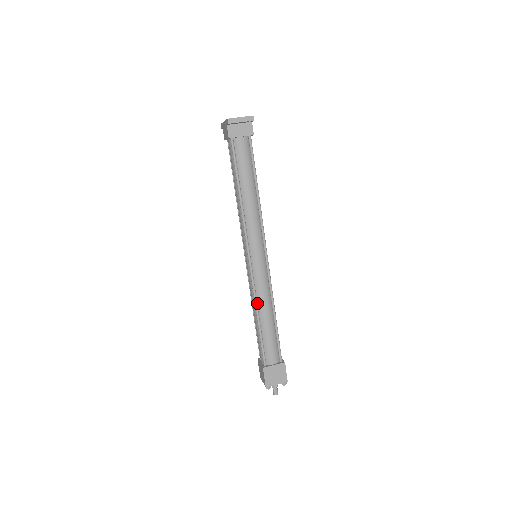
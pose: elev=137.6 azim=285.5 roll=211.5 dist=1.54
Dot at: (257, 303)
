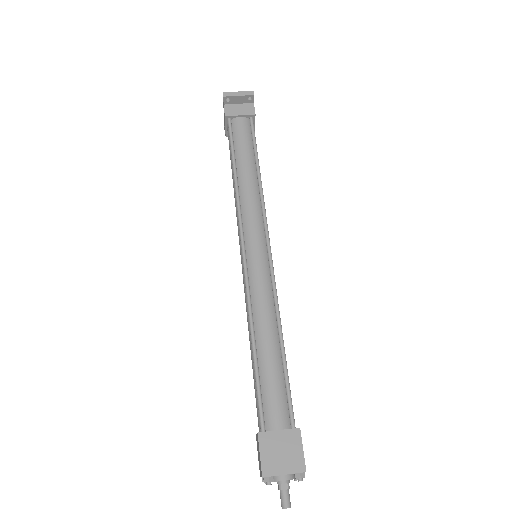
Dot at: (253, 317)
